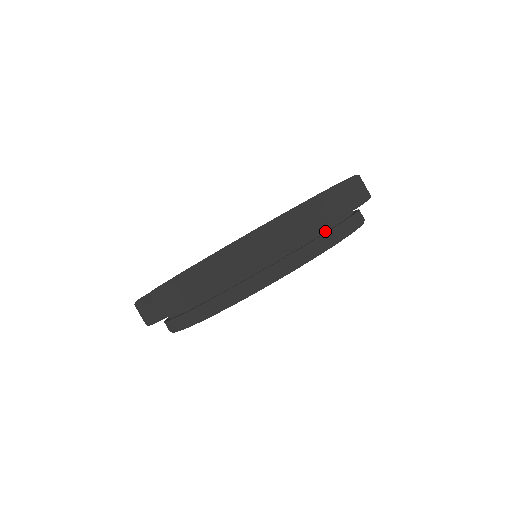
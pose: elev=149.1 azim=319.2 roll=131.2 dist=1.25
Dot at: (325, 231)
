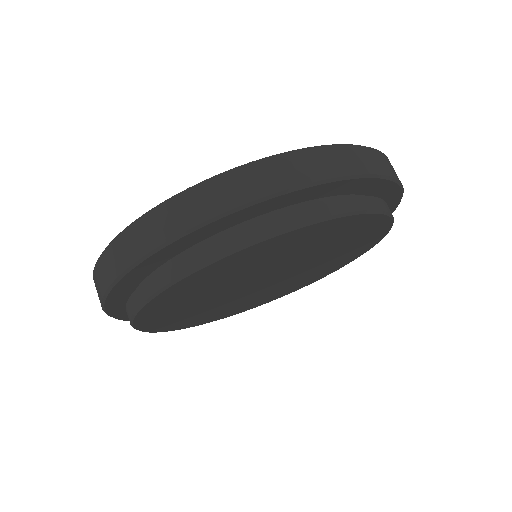
Dot at: (274, 216)
